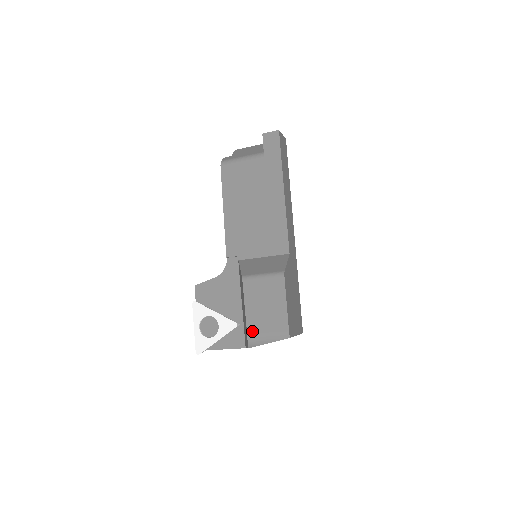
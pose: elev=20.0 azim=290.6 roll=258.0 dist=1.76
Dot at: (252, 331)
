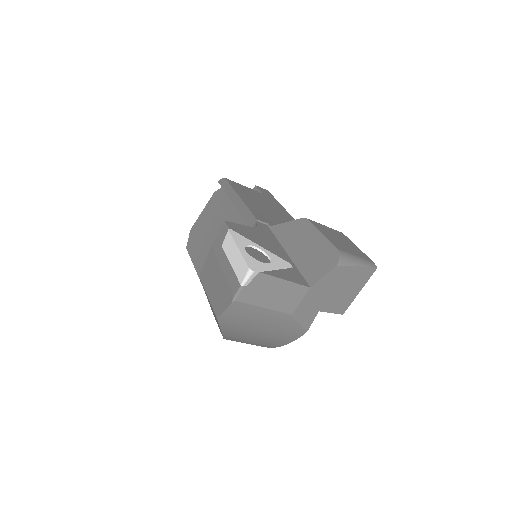
Dot at: (341, 249)
